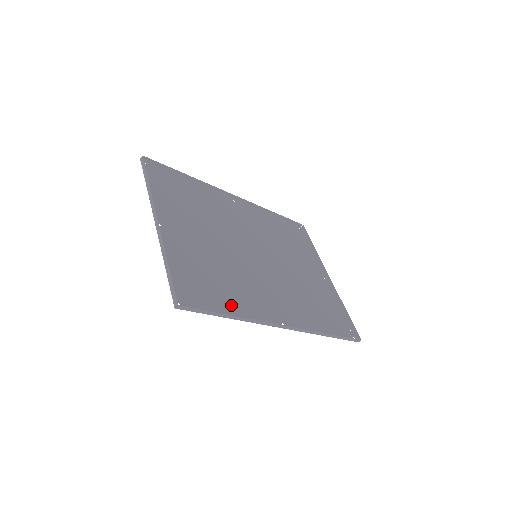
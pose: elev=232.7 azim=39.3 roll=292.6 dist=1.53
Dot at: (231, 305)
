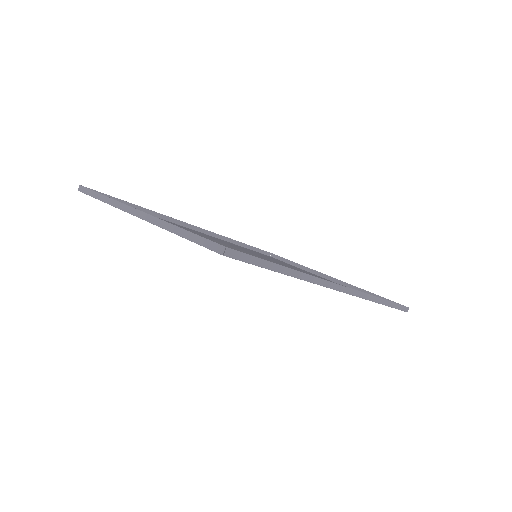
Dot at: occluded
